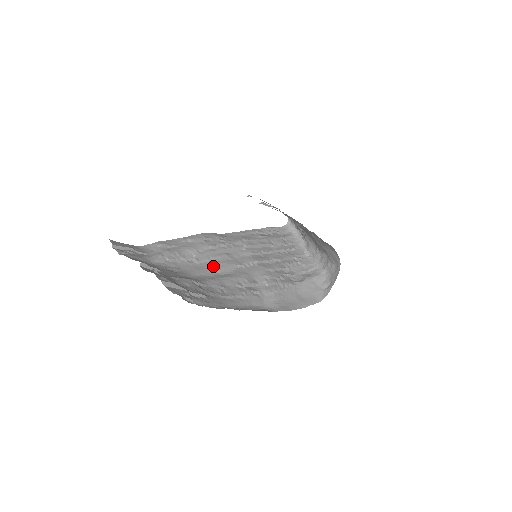
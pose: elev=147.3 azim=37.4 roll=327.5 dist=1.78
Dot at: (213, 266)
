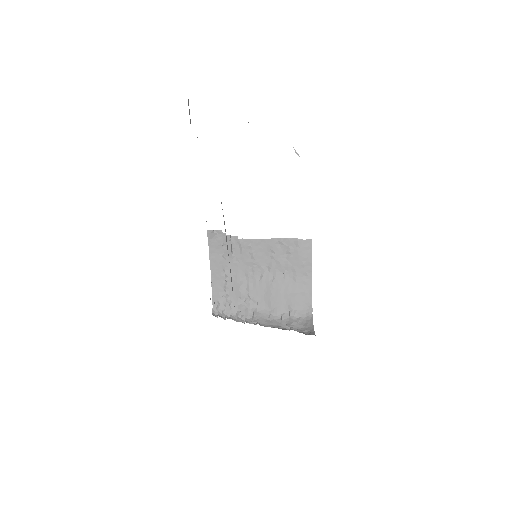
Dot at: occluded
